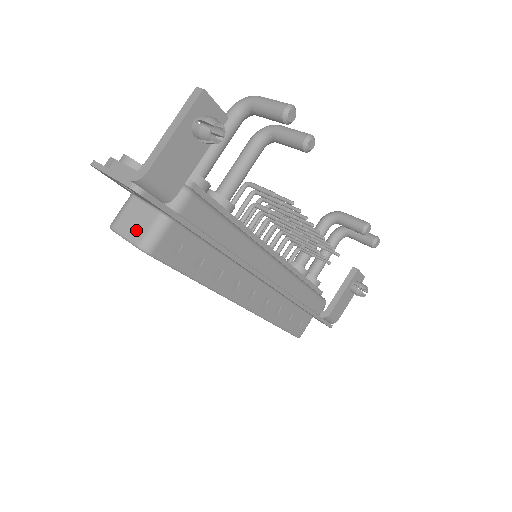
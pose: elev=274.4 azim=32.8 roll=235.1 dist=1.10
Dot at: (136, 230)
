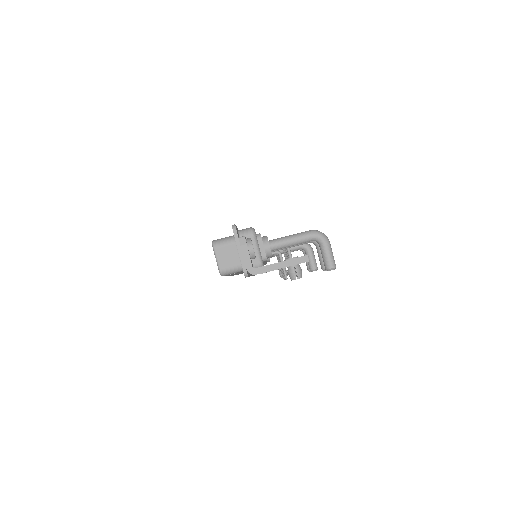
Dot at: (225, 262)
